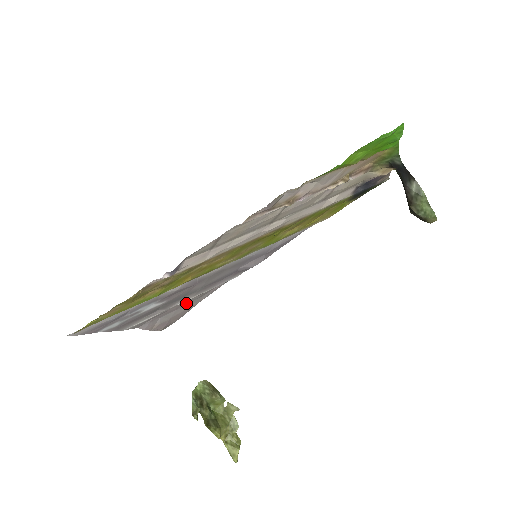
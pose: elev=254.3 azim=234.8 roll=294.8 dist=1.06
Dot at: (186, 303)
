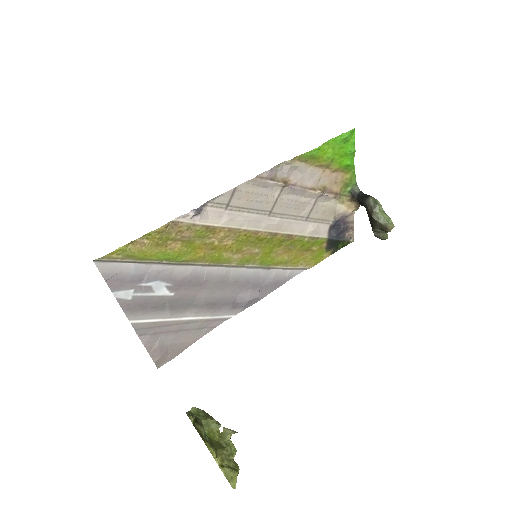
Dot at: (186, 329)
